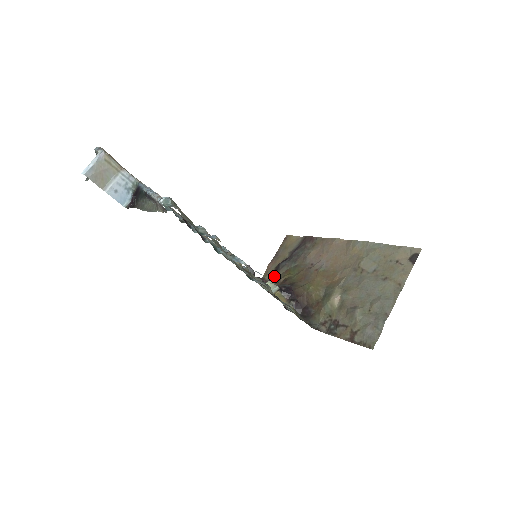
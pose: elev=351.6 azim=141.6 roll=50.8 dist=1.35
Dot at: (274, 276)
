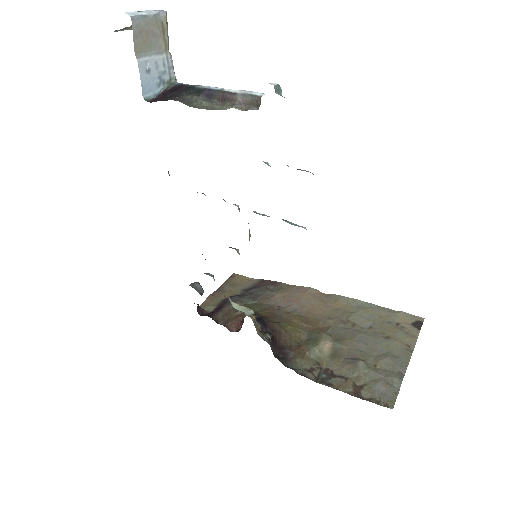
Dot at: (222, 308)
